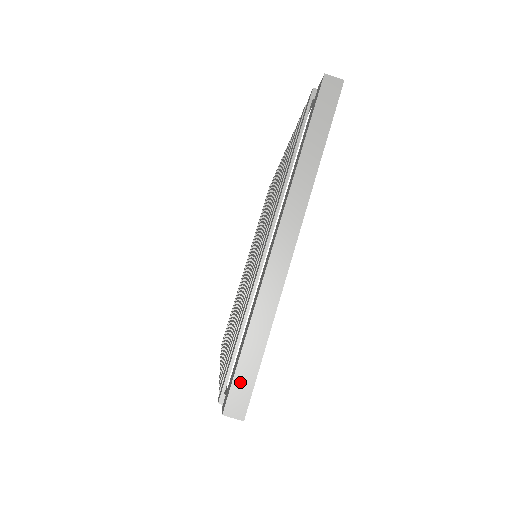
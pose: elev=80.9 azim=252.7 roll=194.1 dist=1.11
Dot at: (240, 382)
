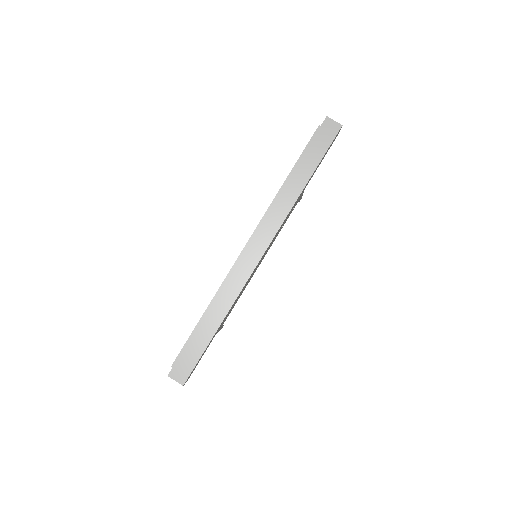
Dot at: (188, 354)
